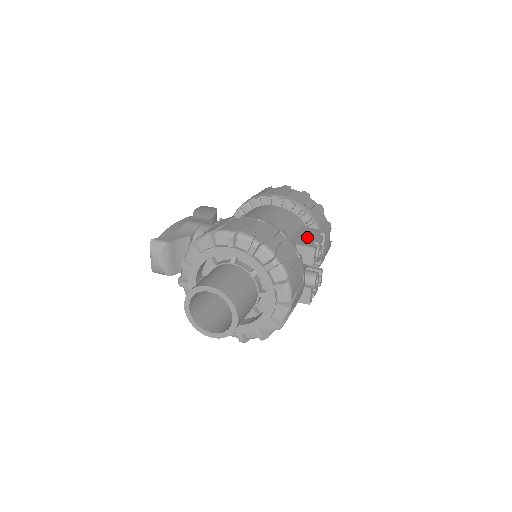
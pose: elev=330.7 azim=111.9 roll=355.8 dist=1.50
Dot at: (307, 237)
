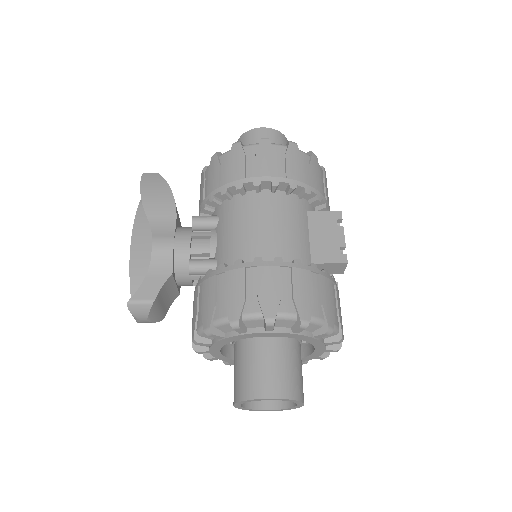
Dot at: (327, 239)
